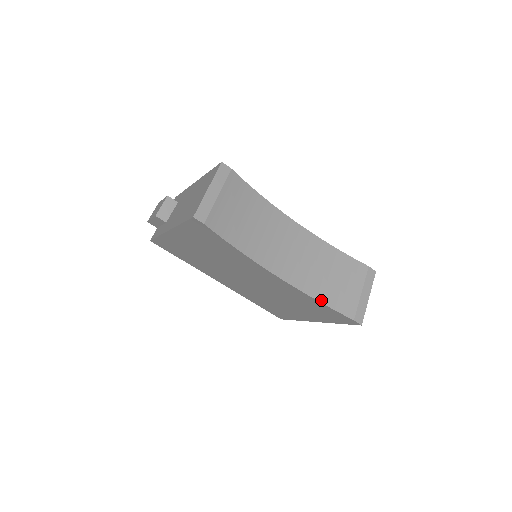
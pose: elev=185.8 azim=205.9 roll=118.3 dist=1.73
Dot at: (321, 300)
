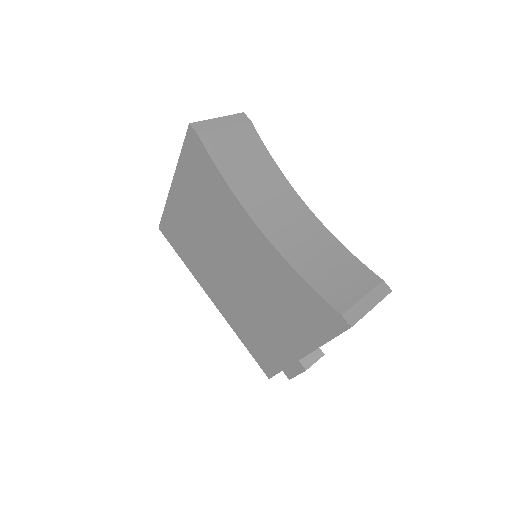
Dot at: (305, 278)
